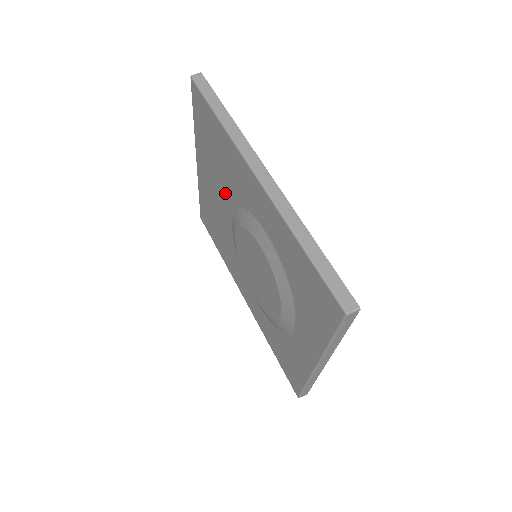
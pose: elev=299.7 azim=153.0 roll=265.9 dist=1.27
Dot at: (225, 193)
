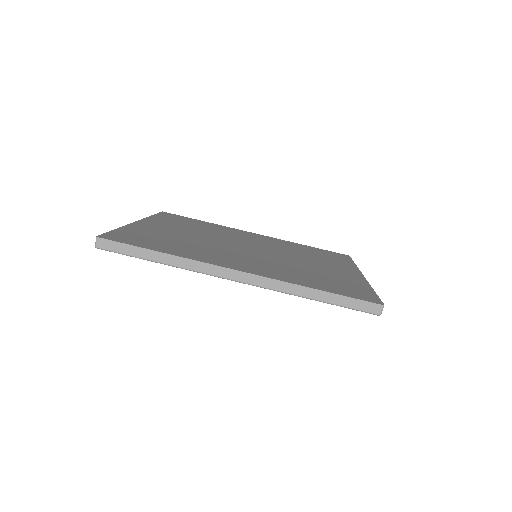
Dot at: occluded
